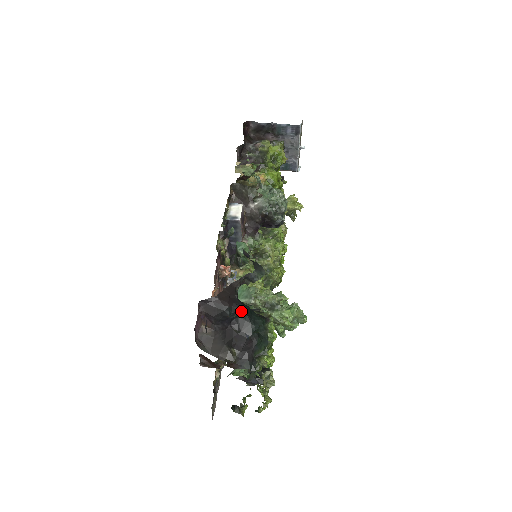
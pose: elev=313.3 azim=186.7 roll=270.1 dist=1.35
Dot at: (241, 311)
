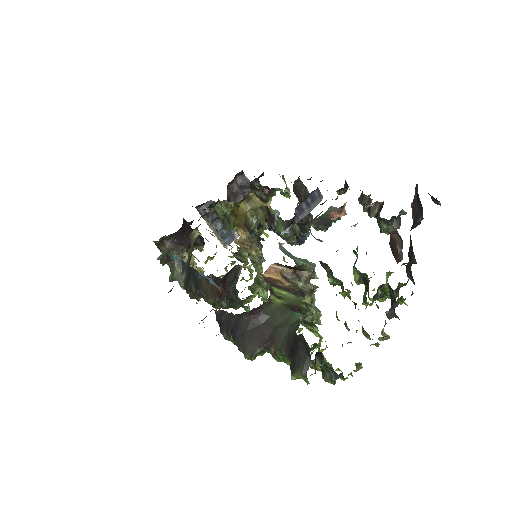
Dot at: occluded
